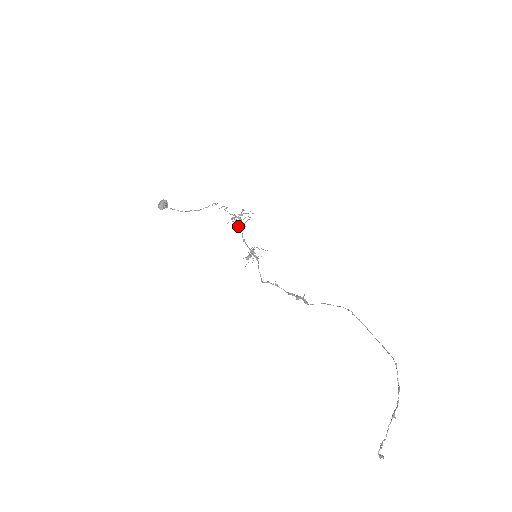
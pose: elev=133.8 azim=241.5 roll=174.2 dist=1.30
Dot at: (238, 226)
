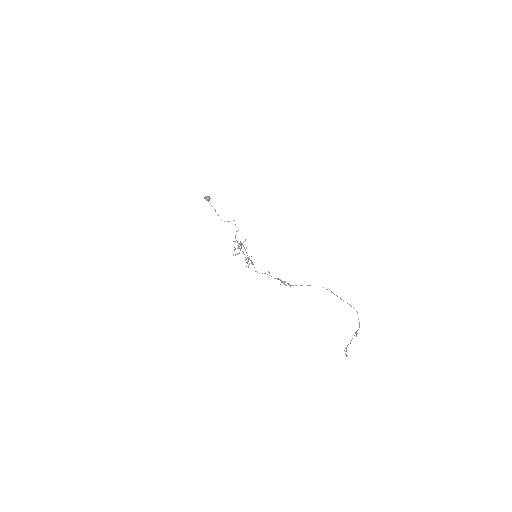
Dot at: occluded
